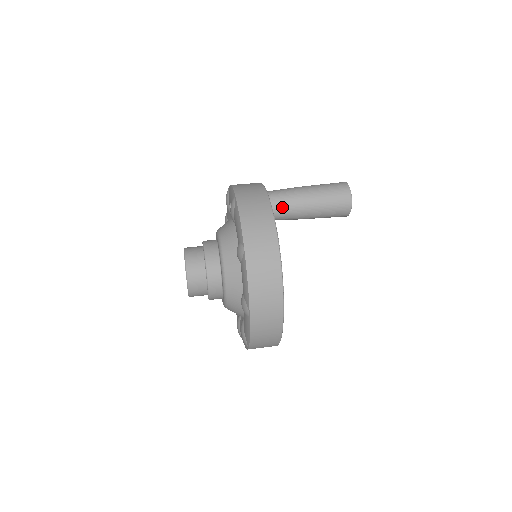
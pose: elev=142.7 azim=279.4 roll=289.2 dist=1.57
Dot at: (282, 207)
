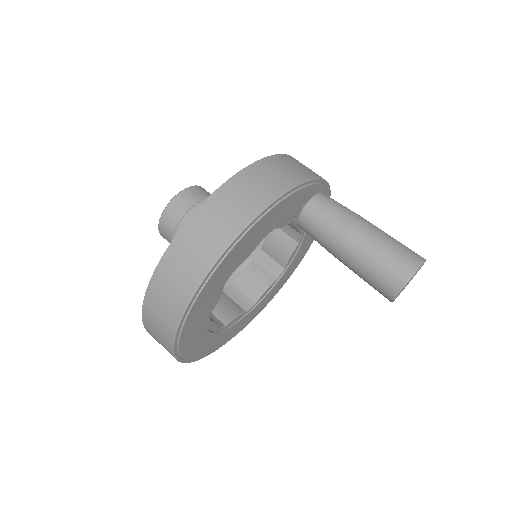
Dot at: (320, 217)
